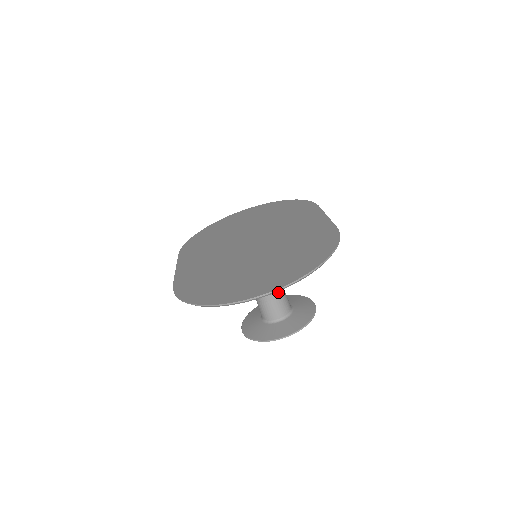
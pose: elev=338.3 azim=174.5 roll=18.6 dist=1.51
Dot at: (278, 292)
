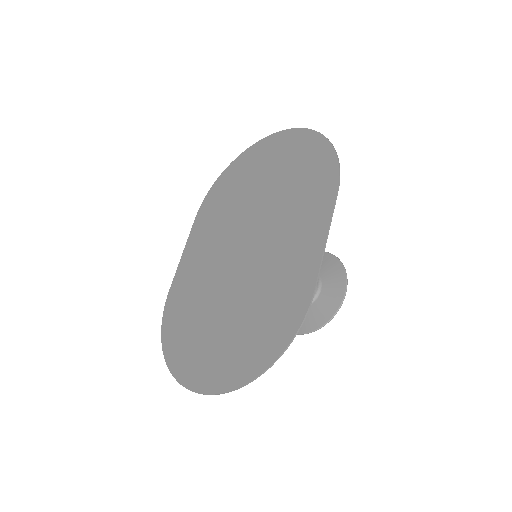
Dot at: occluded
